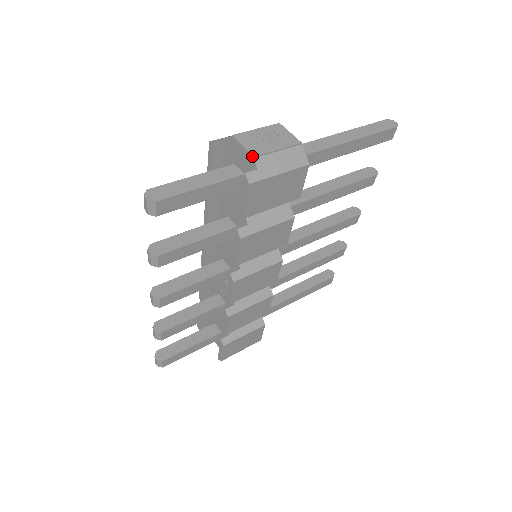
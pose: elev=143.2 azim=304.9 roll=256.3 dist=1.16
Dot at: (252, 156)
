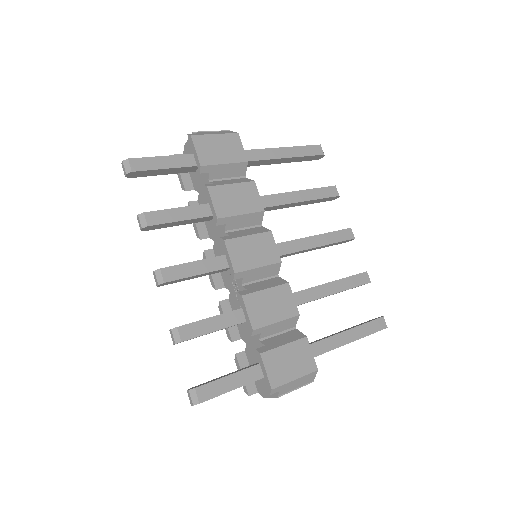
Dot at: (192, 133)
